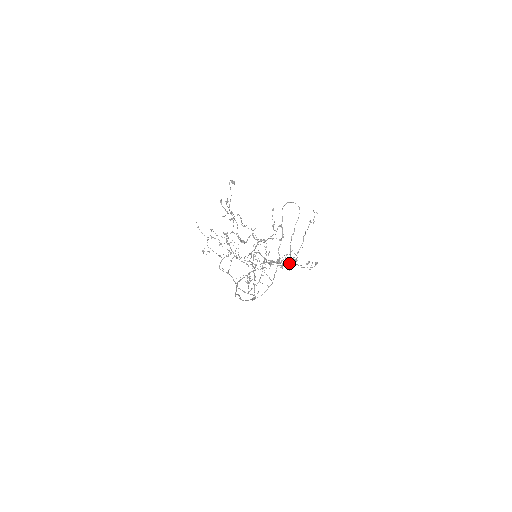
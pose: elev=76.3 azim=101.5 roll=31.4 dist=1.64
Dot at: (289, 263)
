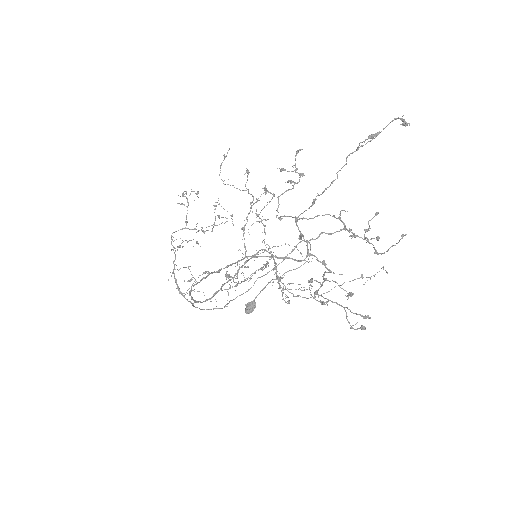
Dot at: (246, 305)
